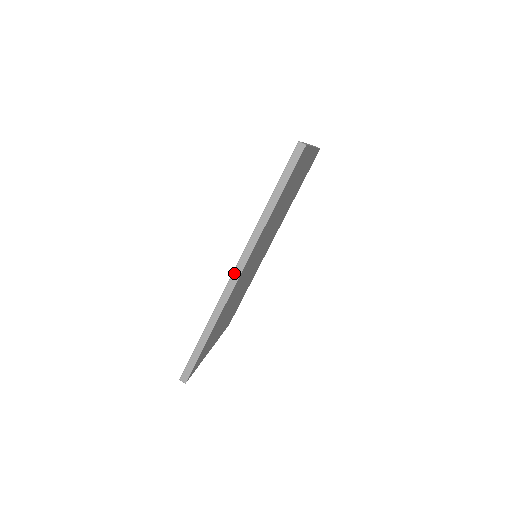
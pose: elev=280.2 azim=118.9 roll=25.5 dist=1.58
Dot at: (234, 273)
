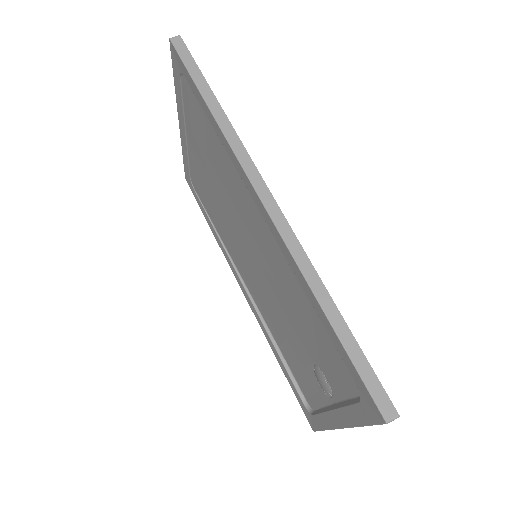
Dot at: (263, 200)
